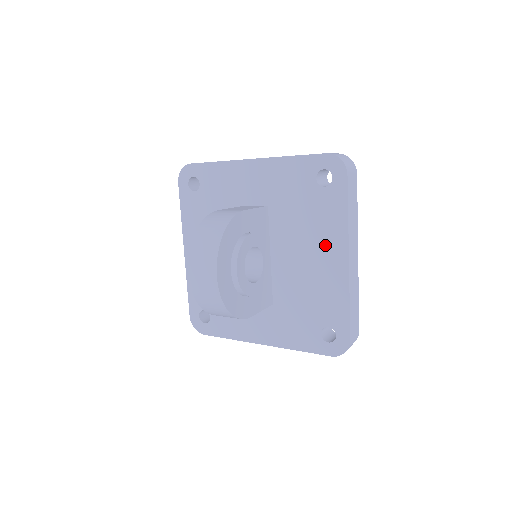
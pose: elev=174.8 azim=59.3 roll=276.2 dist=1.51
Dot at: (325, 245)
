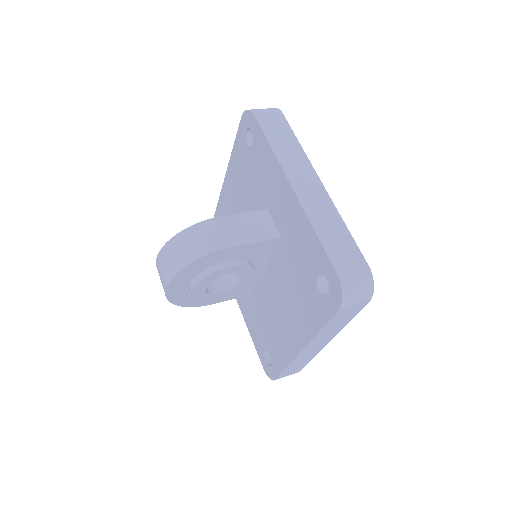
Dot at: (295, 320)
